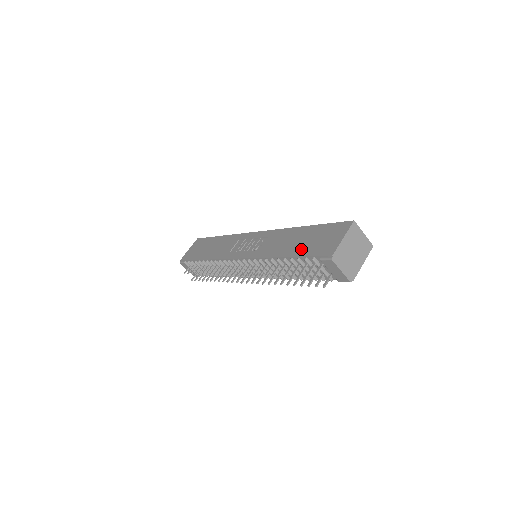
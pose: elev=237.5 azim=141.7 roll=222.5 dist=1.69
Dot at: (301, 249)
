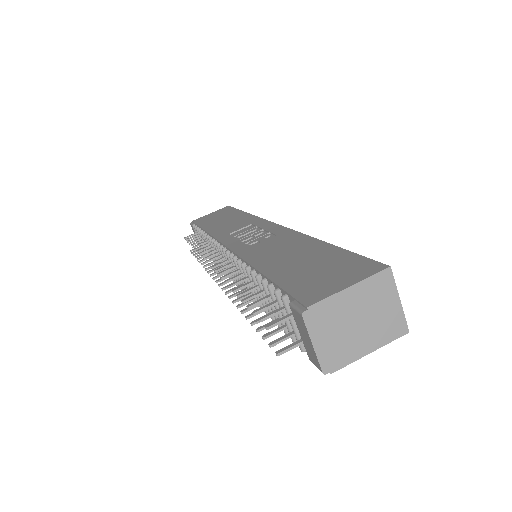
Dot at: (286, 271)
